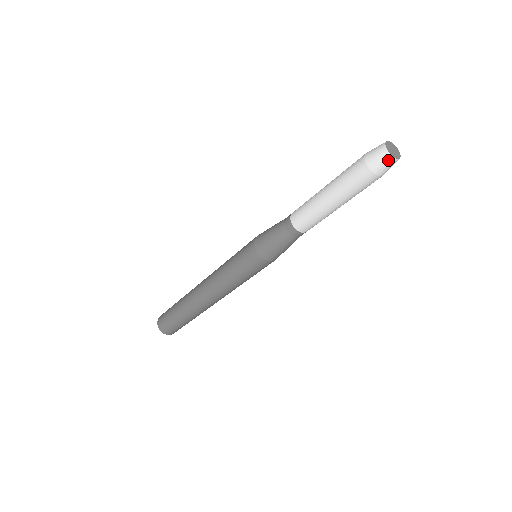
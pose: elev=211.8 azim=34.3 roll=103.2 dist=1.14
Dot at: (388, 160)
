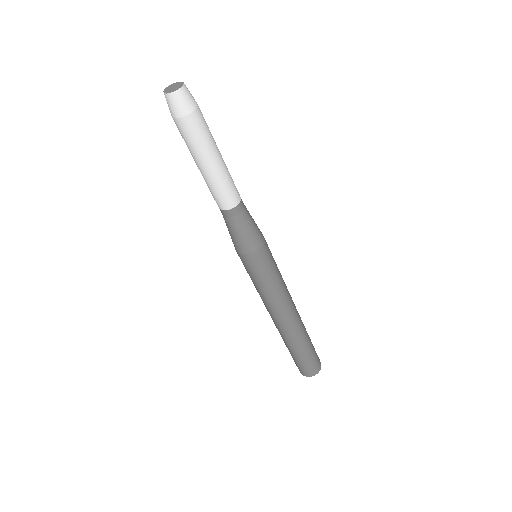
Dot at: (173, 99)
